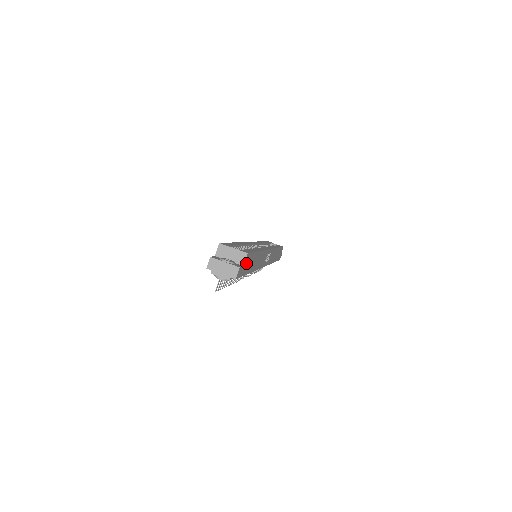
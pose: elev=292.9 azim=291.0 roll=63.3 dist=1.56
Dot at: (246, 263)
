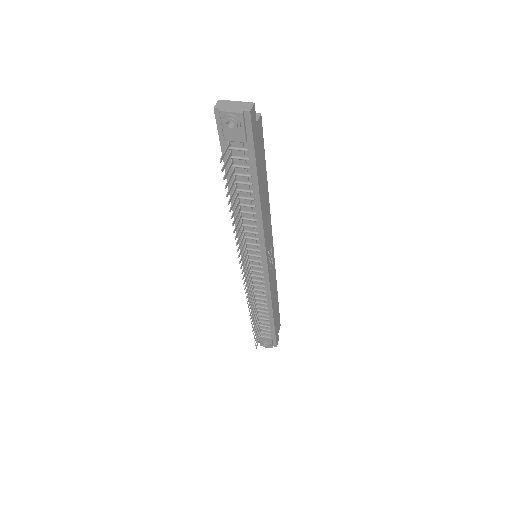
Dot at: (258, 133)
